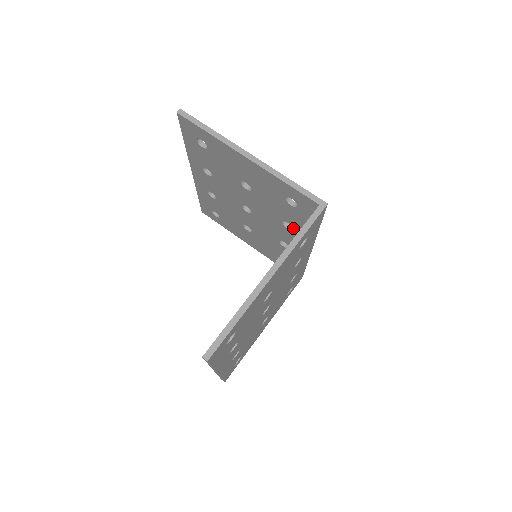
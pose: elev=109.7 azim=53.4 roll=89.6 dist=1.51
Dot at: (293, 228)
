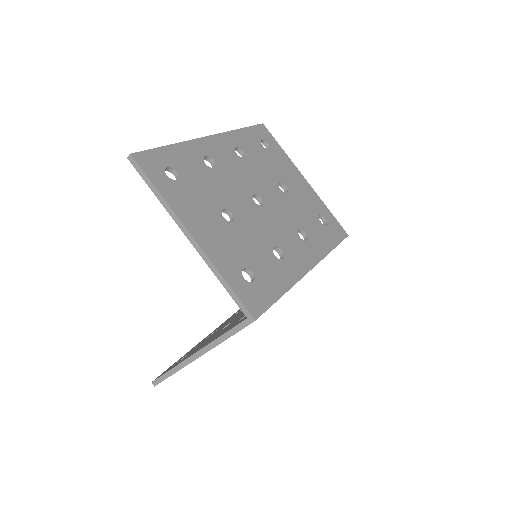
Dot at: occluded
